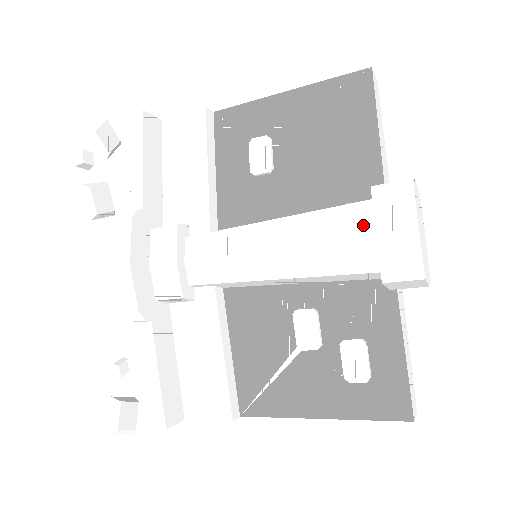
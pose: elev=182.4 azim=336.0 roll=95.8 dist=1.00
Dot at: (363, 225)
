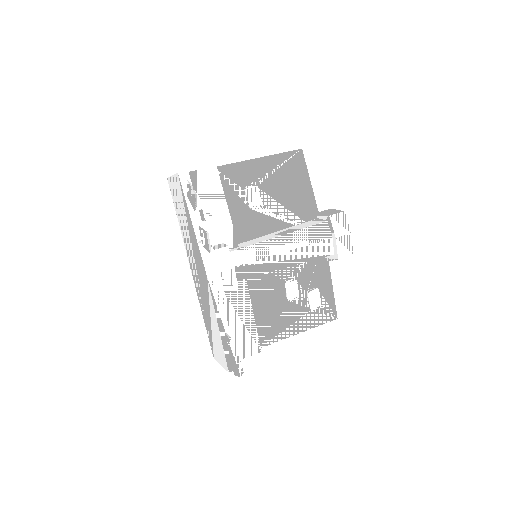
Dot at: (326, 234)
